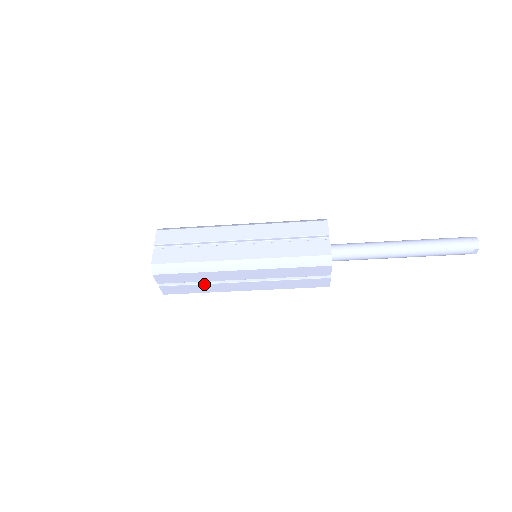
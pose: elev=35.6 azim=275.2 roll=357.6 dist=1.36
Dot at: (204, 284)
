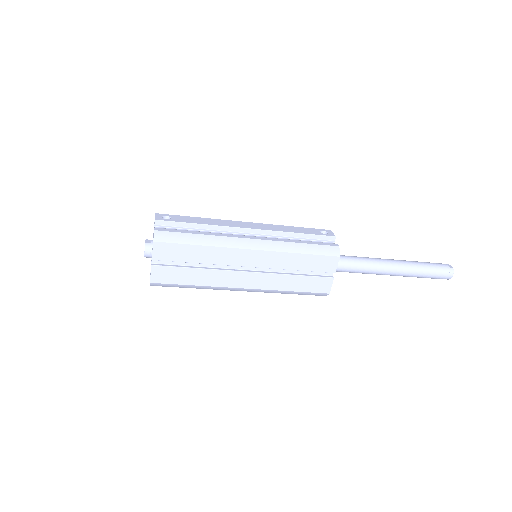
Dot at: occluded
